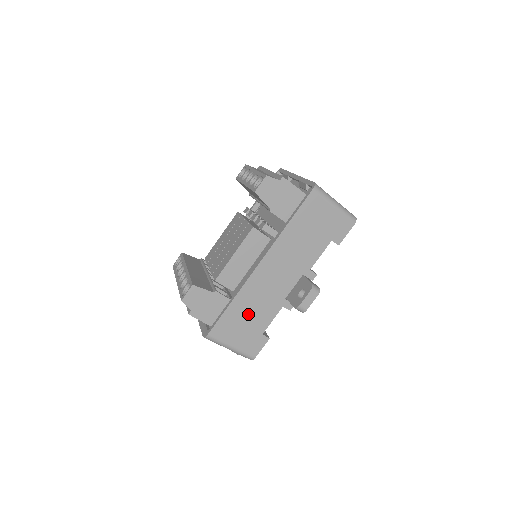
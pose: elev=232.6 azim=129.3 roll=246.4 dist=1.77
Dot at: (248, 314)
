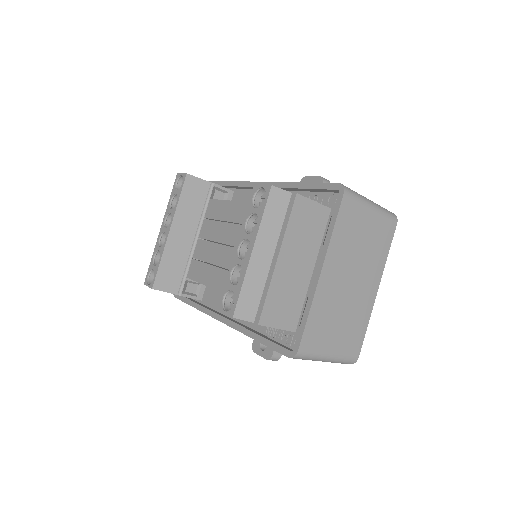
Dot at: occluded
